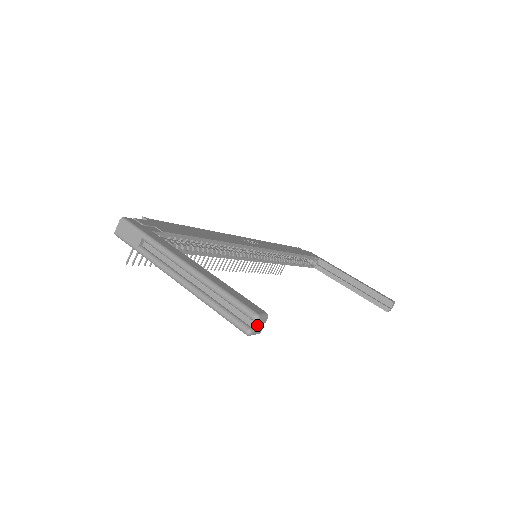
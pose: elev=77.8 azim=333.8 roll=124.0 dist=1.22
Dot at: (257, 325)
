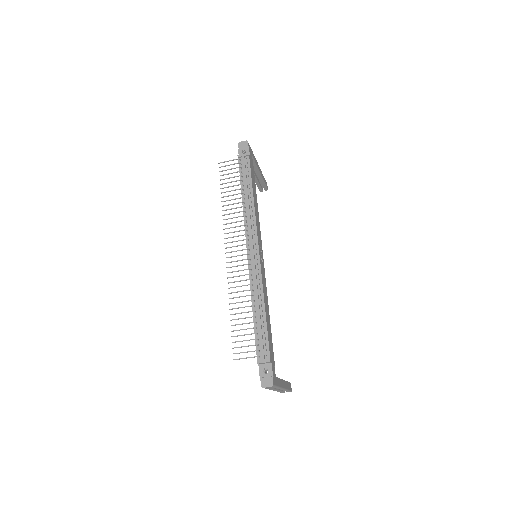
Dot at: occluded
